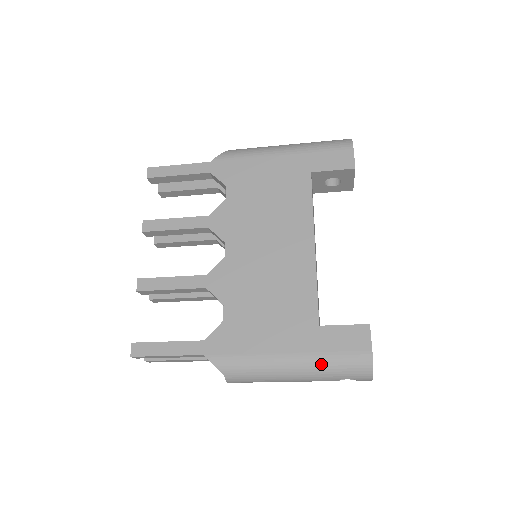
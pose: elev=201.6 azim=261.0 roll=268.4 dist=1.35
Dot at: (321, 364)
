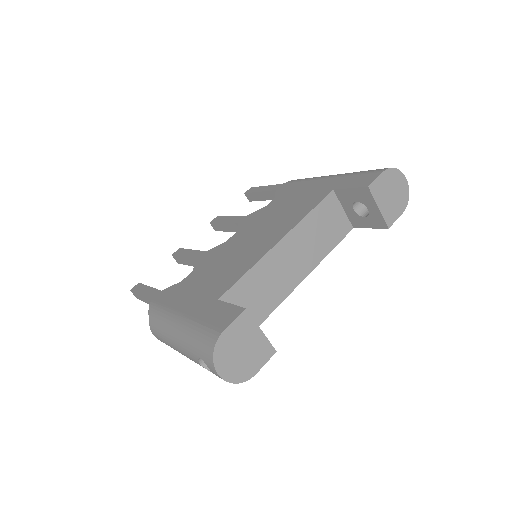
Dot at: (190, 330)
